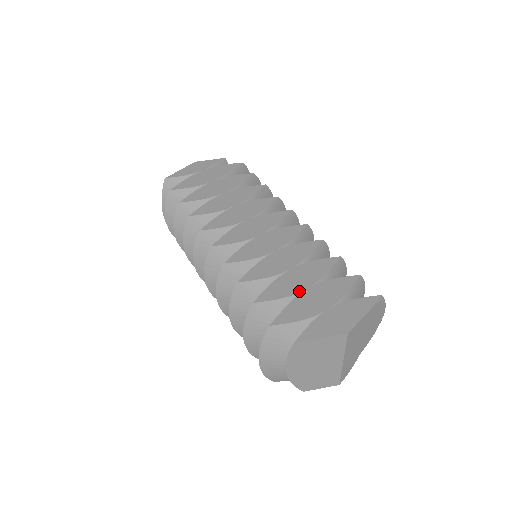
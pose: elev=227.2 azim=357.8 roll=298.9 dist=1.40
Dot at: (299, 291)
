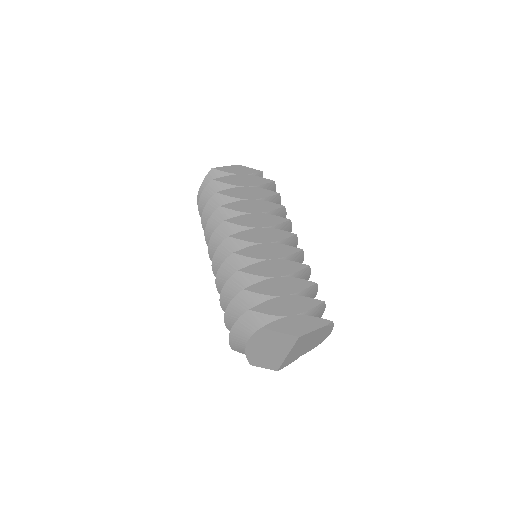
Dot at: (278, 295)
